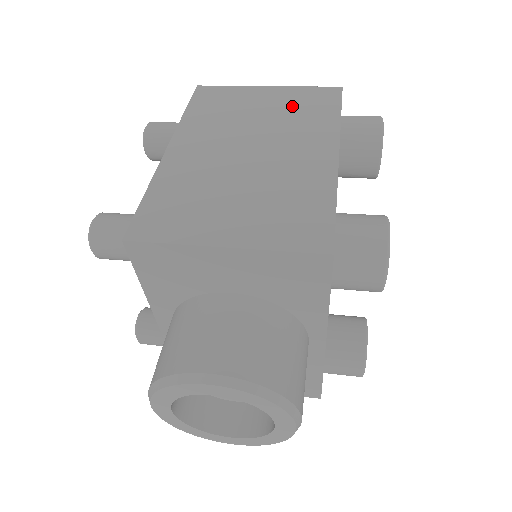
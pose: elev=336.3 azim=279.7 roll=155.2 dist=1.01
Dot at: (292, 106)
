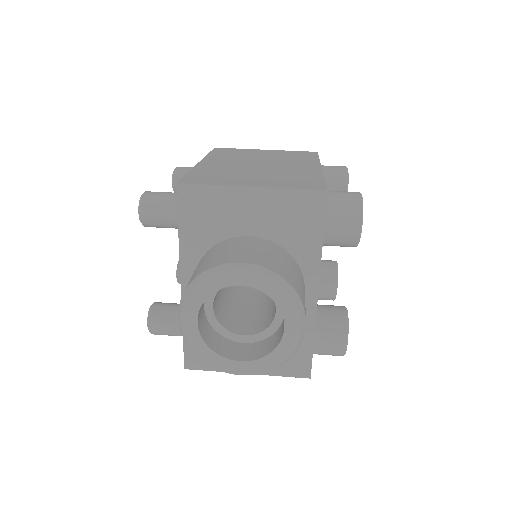
Dot at: (285, 155)
